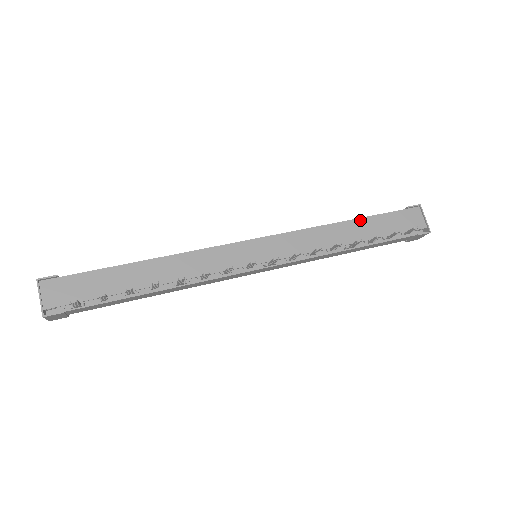
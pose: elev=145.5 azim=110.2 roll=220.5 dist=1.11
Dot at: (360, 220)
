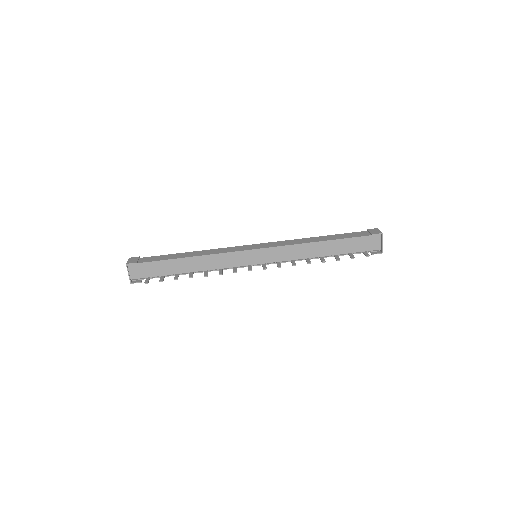
Dot at: (332, 241)
